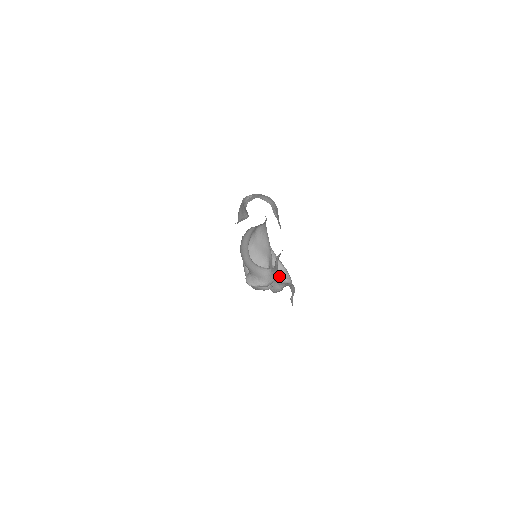
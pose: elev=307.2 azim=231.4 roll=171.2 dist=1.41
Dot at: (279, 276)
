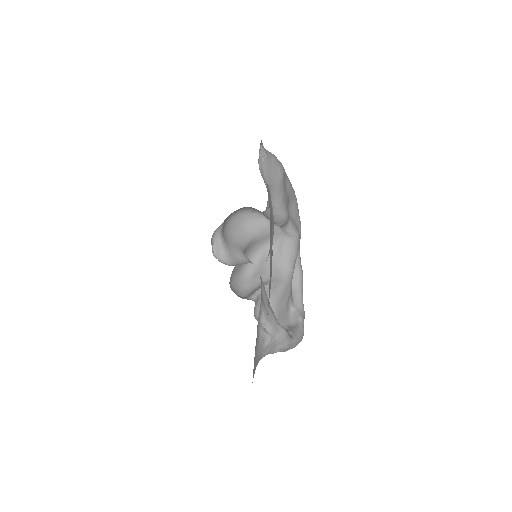
Dot at: (287, 327)
